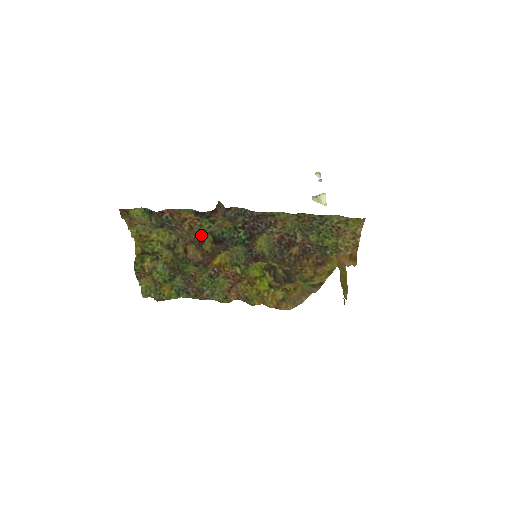
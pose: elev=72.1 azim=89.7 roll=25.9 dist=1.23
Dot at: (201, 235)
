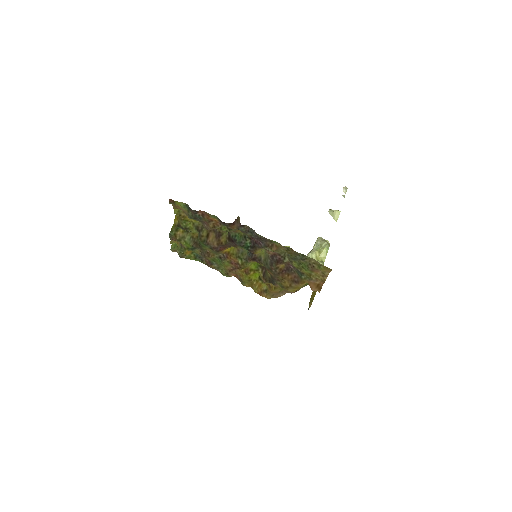
Dot at: occluded
